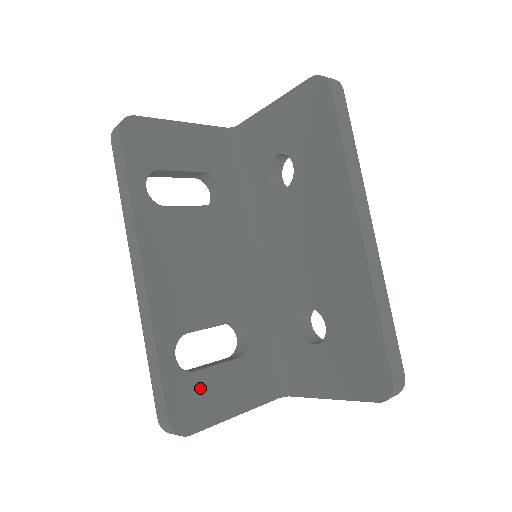
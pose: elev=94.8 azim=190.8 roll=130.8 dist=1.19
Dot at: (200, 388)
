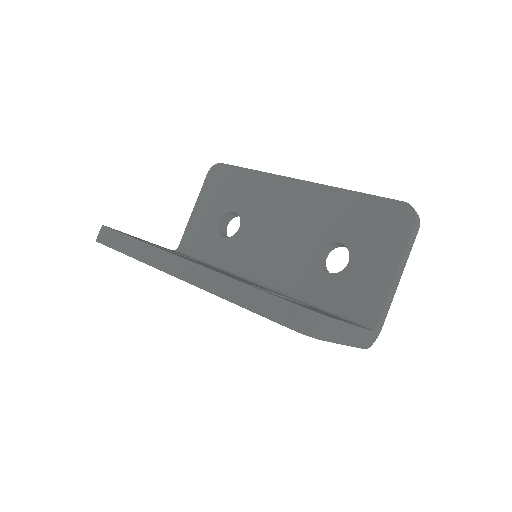
Dot at: occluded
